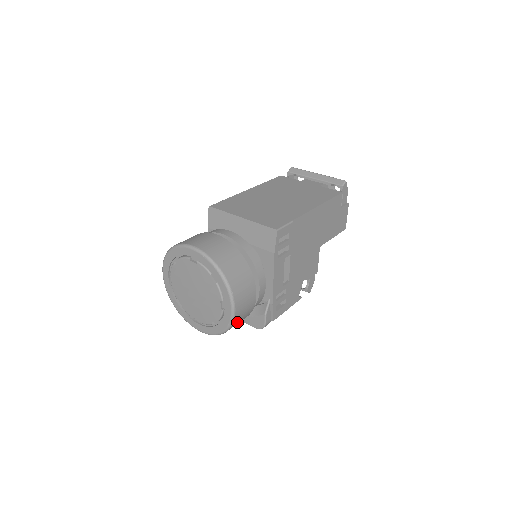
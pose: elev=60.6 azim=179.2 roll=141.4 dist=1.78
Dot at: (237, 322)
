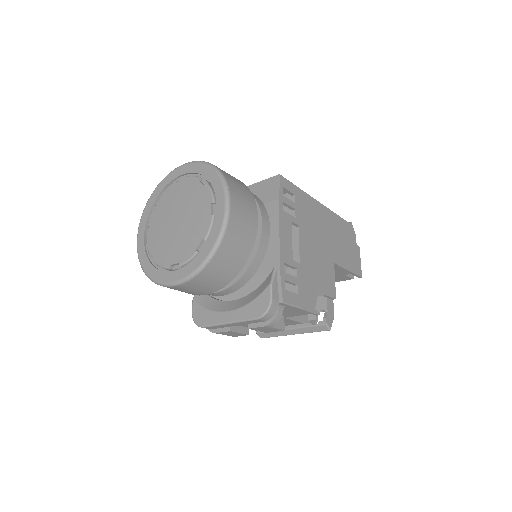
Dot at: (232, 242)
